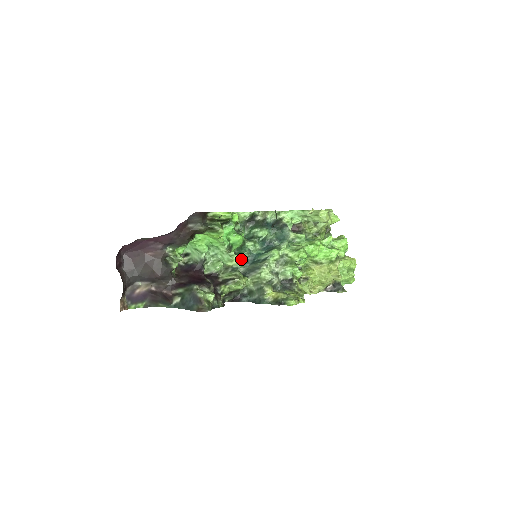
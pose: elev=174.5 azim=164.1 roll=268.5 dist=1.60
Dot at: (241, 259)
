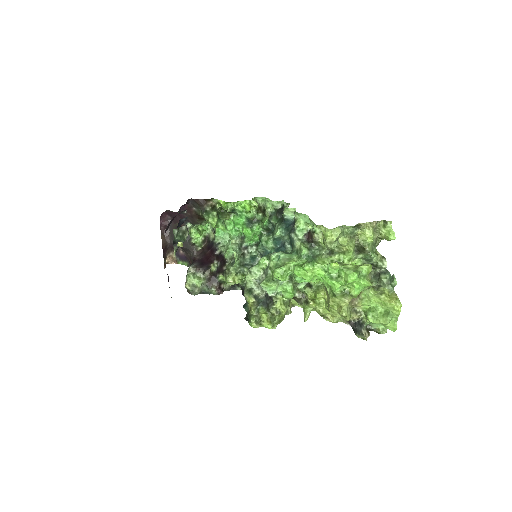
Dot at: (234, 255)
